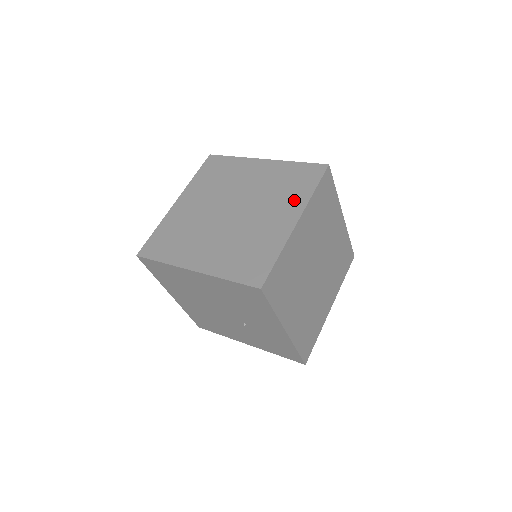
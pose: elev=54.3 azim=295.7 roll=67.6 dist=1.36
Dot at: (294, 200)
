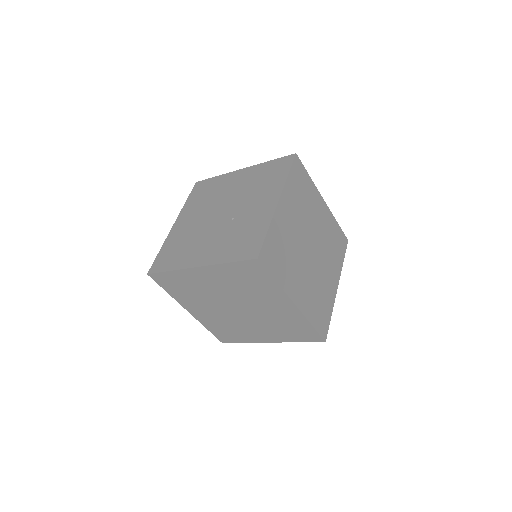
Dot at: occluded
